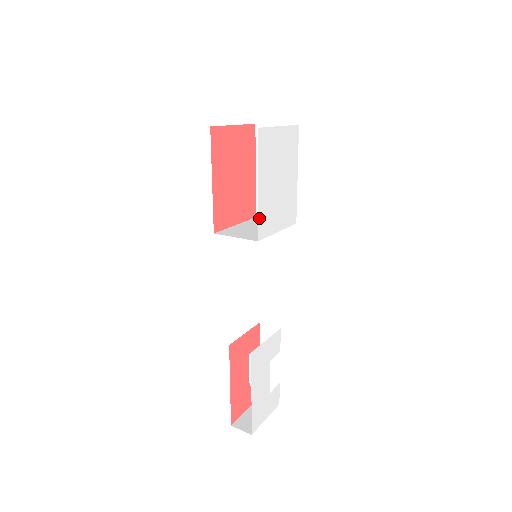
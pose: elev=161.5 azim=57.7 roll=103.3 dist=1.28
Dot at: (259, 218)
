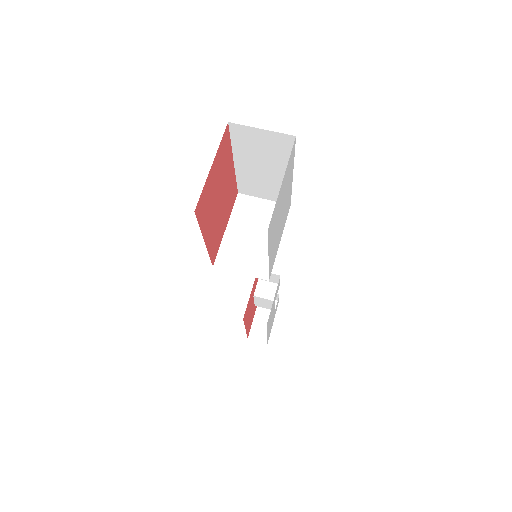
Dot at: (269, 269)
